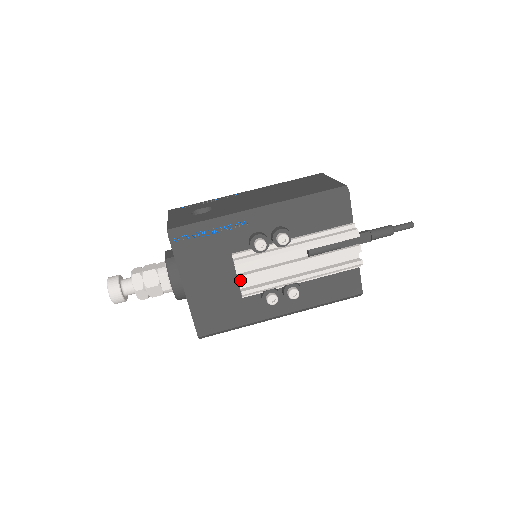
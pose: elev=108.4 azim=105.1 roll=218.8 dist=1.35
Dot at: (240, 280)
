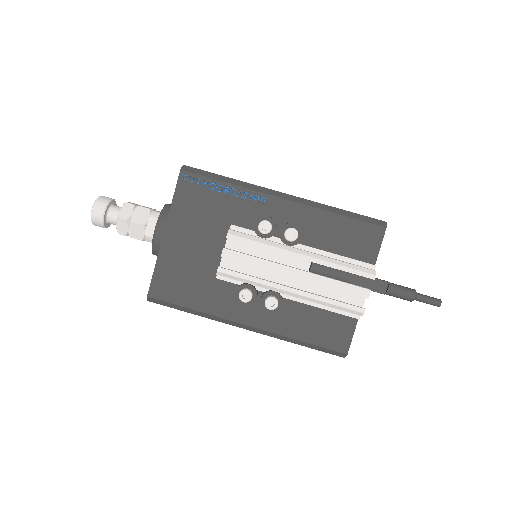
Dot at: (224, 253)
